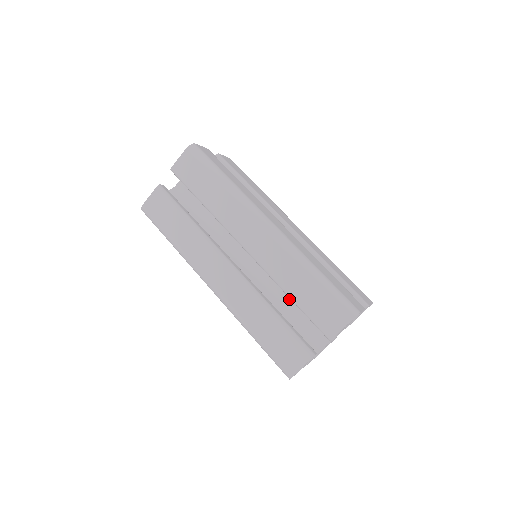
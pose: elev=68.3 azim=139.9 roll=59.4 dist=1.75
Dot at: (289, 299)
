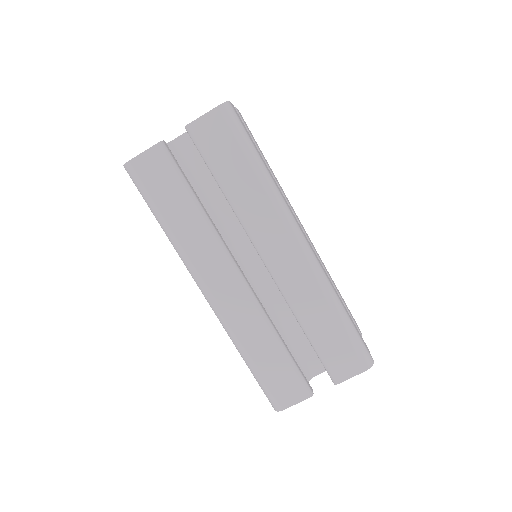
Dot at: (290, 320)
